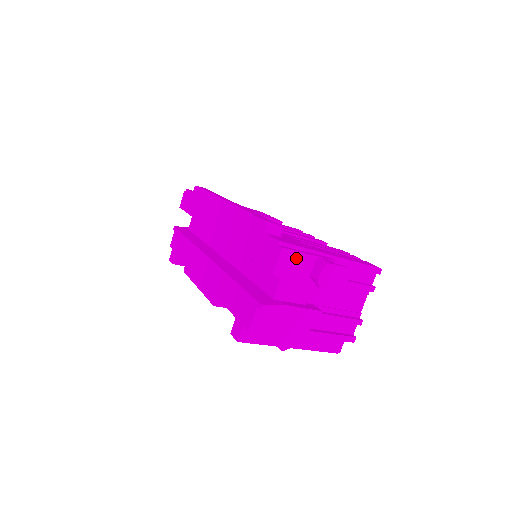
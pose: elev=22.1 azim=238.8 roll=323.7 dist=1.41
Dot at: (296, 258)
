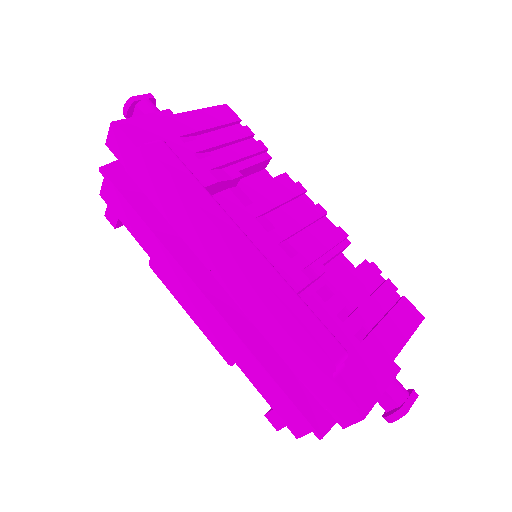
Dot at: (370, 406)
